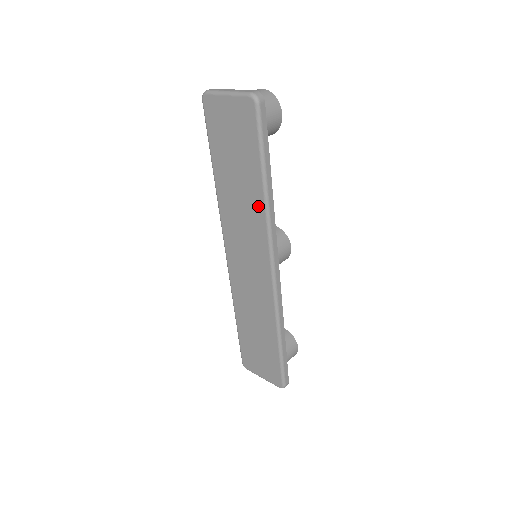
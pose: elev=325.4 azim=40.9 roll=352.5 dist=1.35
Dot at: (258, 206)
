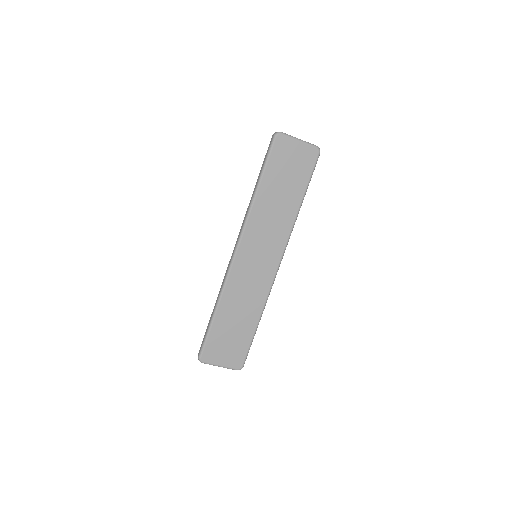
Dot at: (290, 217)
